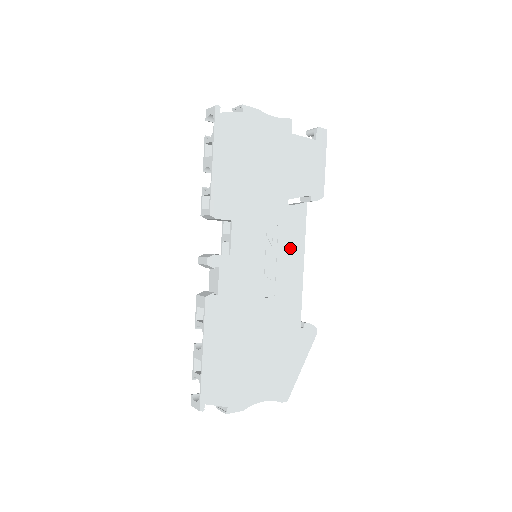
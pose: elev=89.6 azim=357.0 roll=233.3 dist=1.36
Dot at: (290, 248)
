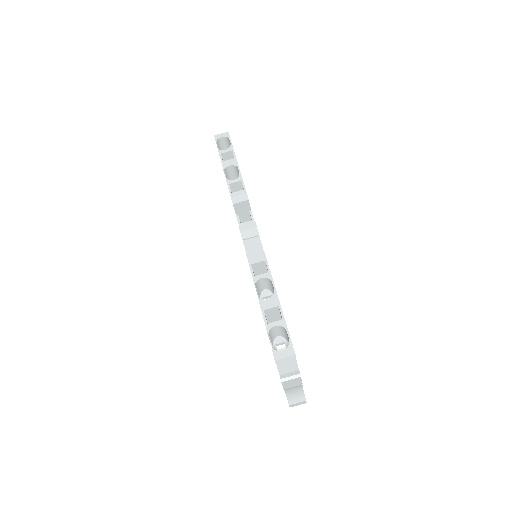
Dot at: occluded
